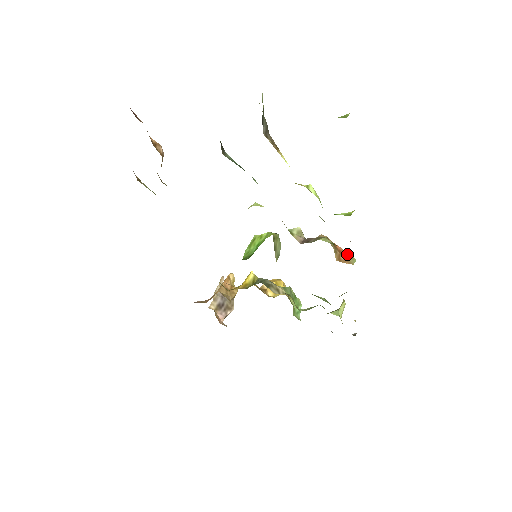
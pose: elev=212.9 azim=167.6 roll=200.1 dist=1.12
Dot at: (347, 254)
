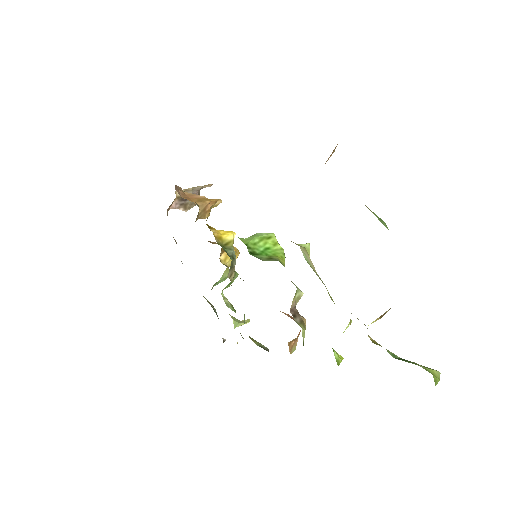
Dot at: (297, 340)
